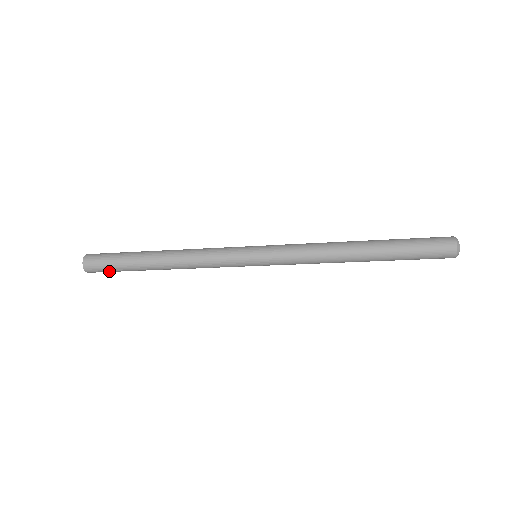
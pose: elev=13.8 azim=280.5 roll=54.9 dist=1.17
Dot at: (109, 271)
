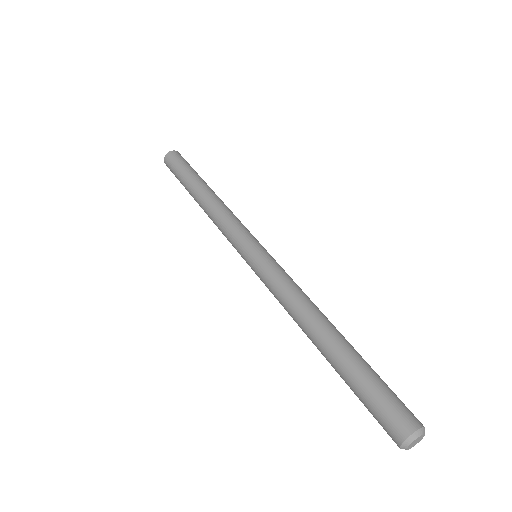
Dot at: (175, 175)
